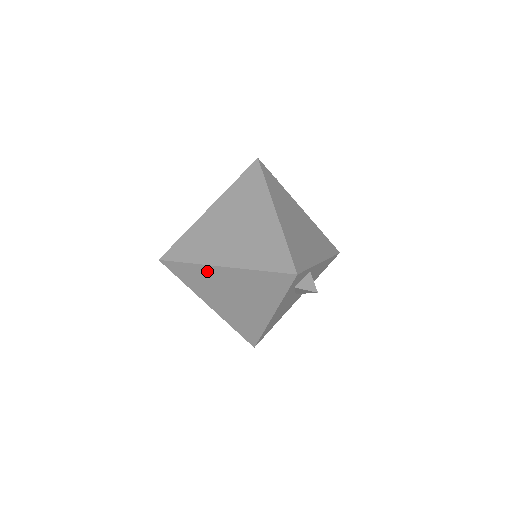
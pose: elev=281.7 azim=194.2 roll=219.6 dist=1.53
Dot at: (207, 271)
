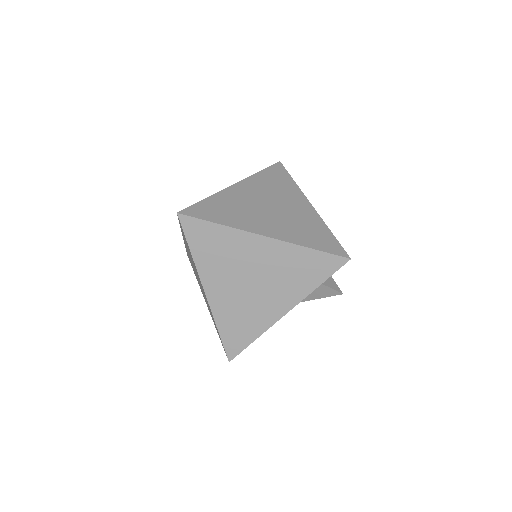
Dot at: (238, 239)
